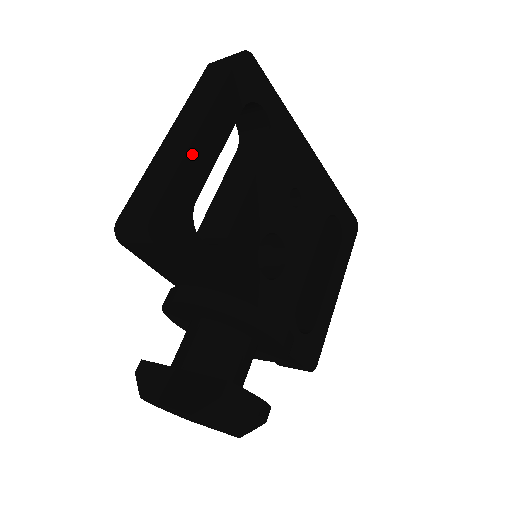
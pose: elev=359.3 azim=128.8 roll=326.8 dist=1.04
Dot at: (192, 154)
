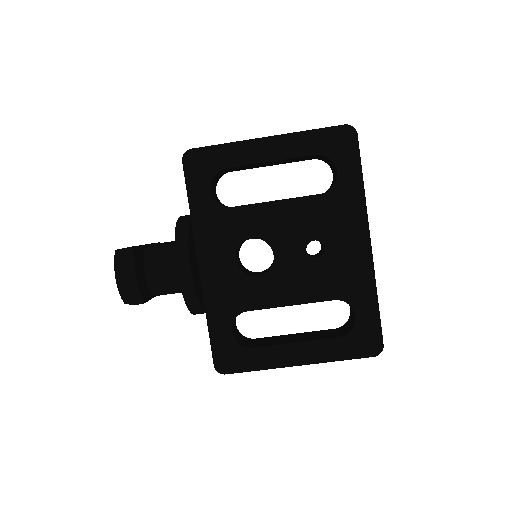
Dot at: (247, 144)
